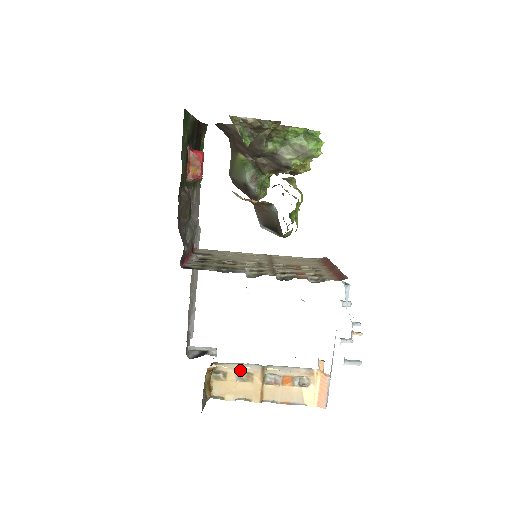
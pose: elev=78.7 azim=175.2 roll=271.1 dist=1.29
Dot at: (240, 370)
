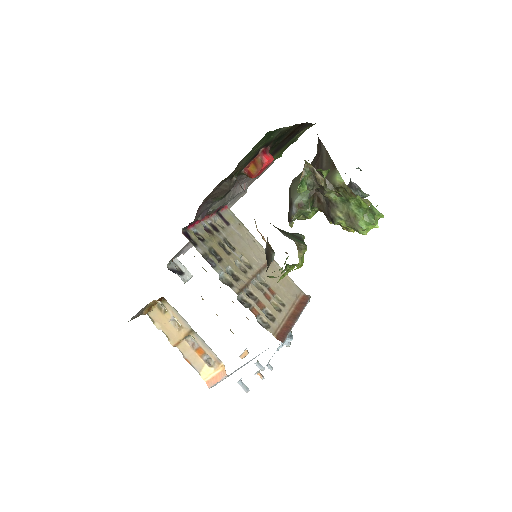
Dot at: (177, 318)
